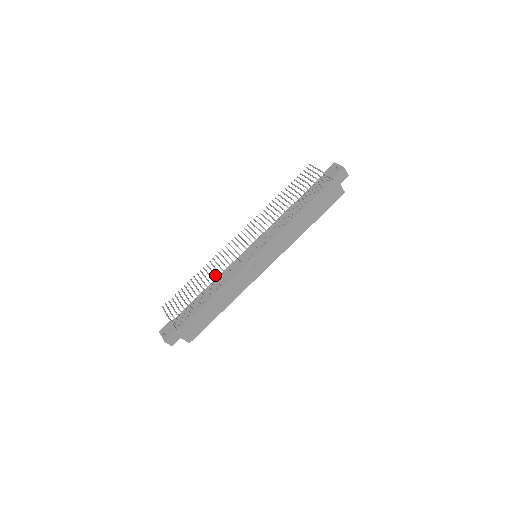
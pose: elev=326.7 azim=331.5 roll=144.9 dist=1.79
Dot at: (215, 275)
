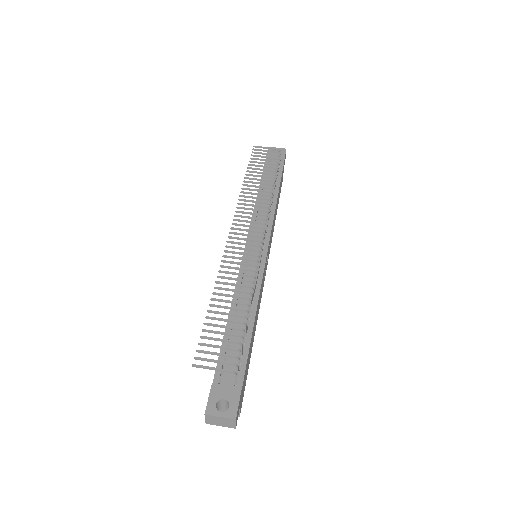
Dot at: (252, 281)
